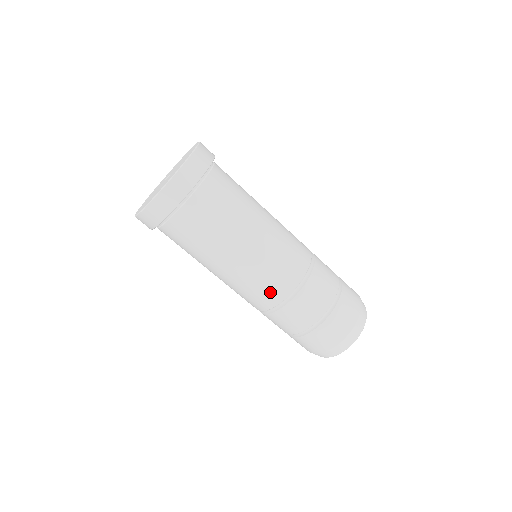
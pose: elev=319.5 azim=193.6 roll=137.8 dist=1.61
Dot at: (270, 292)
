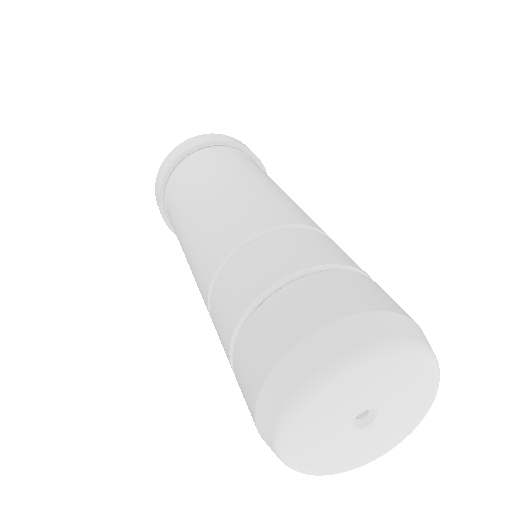
Dot at: (207, 260)
